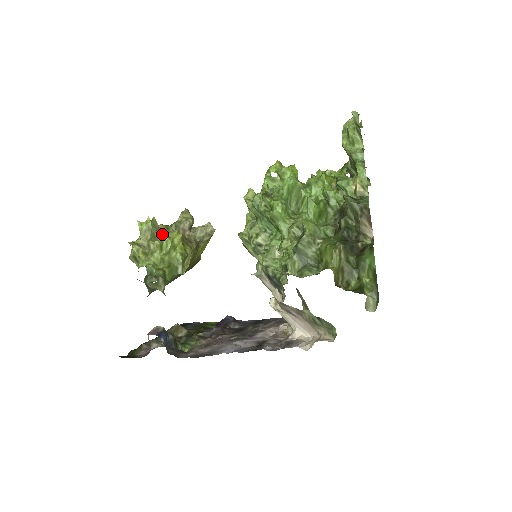
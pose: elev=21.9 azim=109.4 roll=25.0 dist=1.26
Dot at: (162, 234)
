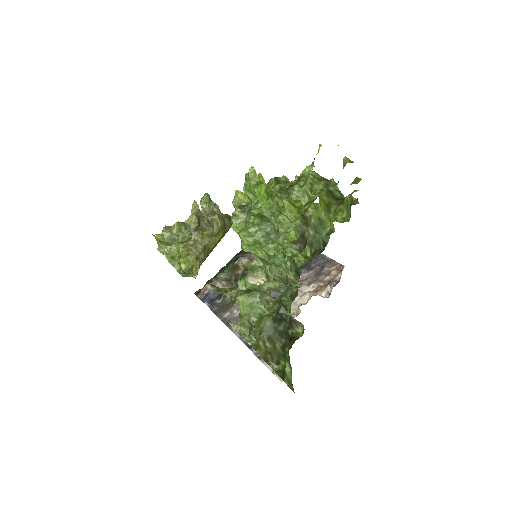
Dot at: occluded
